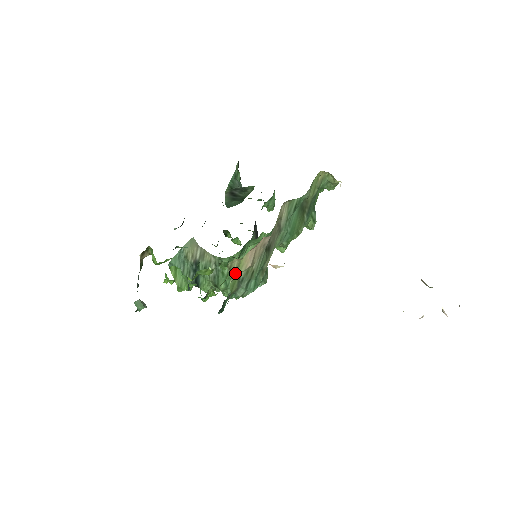
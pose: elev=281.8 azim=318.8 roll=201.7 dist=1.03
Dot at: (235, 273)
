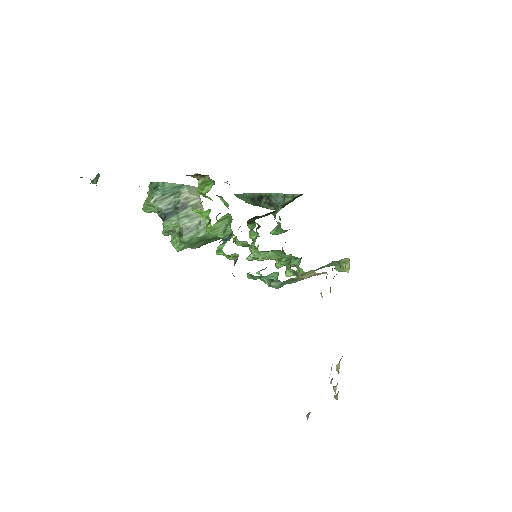
Dot at: (301, 276)
